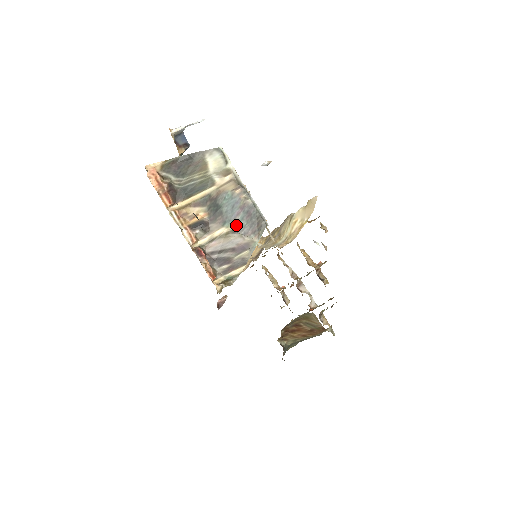
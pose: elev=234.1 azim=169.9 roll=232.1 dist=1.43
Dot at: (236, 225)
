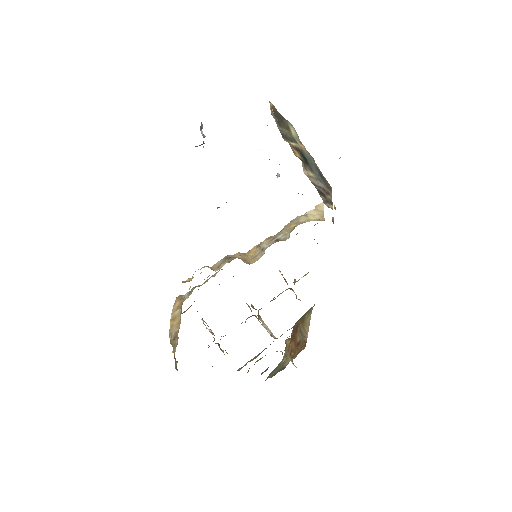
Dot at: (317, 176)
